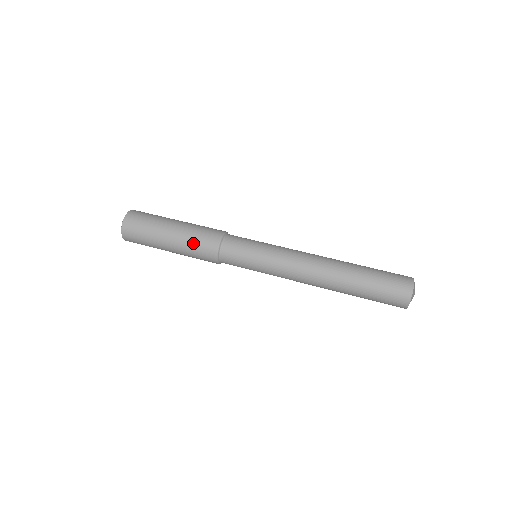
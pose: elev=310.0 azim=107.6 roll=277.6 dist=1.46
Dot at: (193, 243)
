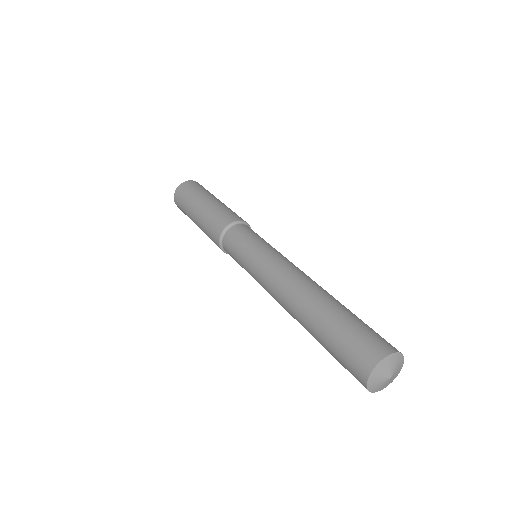
Dot at: (210, 218)
